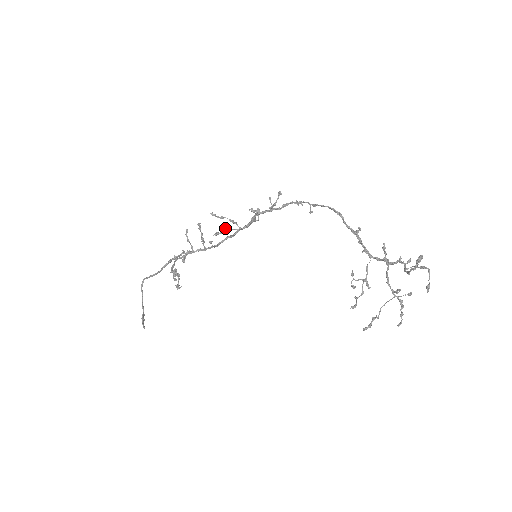
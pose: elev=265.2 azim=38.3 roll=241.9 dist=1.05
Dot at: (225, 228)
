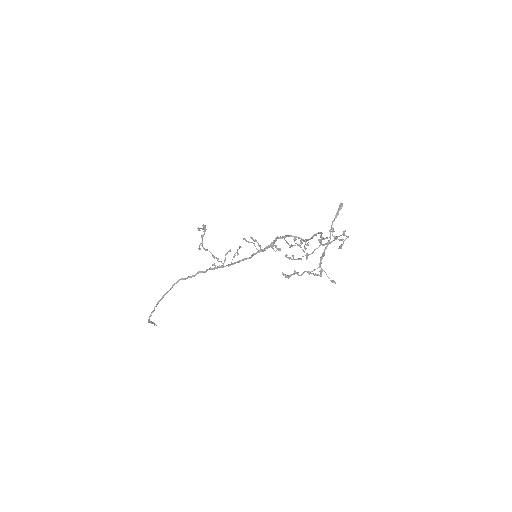
Dot at: (252, 242)
